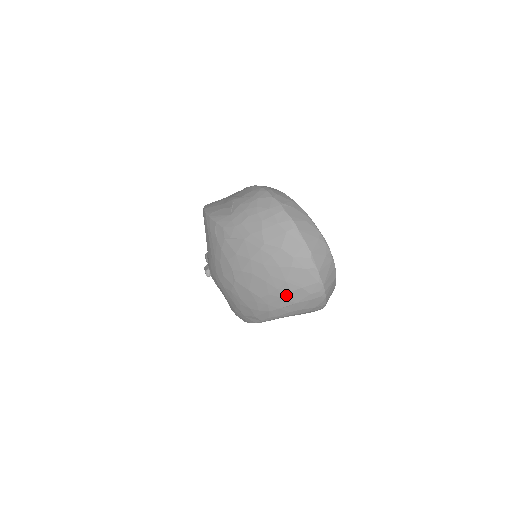
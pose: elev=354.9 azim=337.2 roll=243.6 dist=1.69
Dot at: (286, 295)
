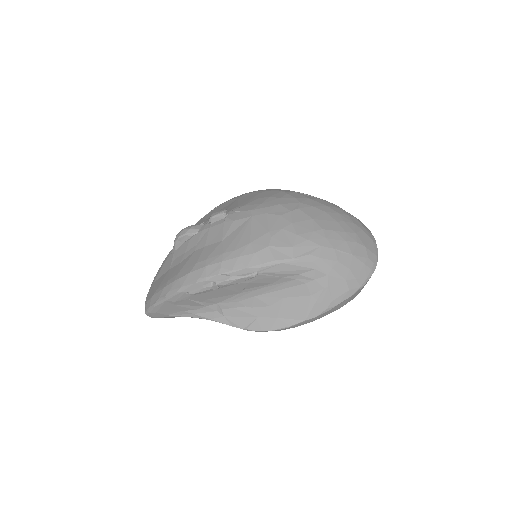
Dot at: (350, 241)
